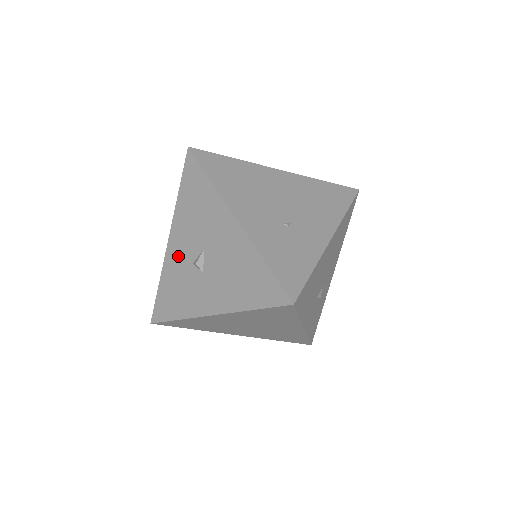
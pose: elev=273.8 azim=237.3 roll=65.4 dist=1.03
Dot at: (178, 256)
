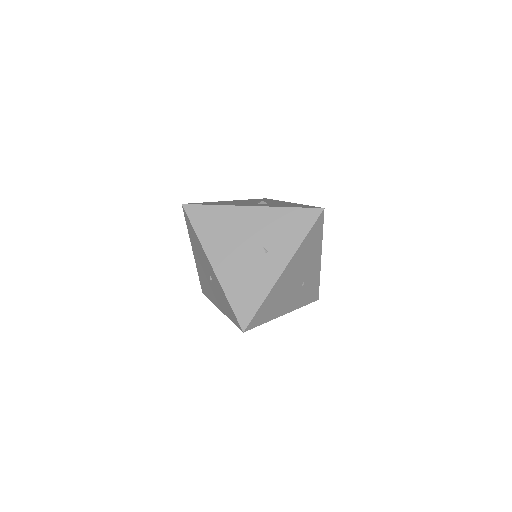
Dot at: occluded
